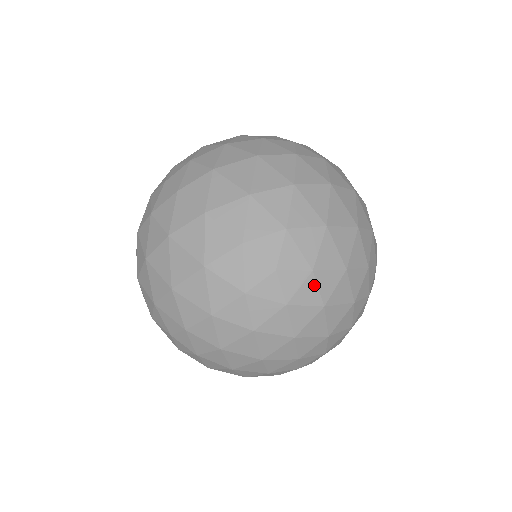
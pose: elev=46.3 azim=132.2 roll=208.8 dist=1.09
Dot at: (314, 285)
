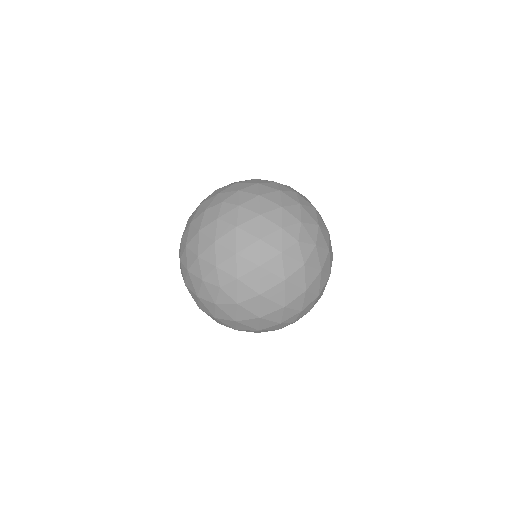
Dot at: occluded
